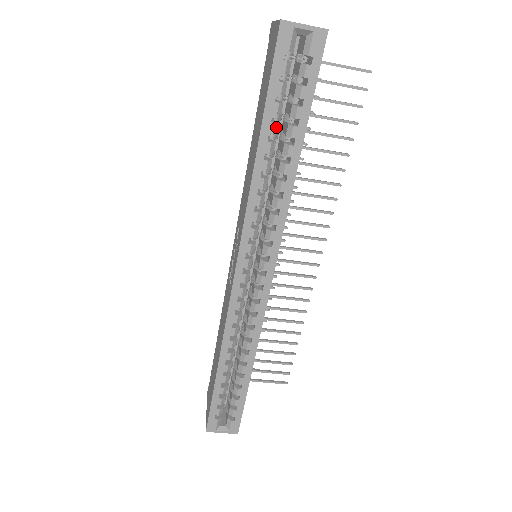
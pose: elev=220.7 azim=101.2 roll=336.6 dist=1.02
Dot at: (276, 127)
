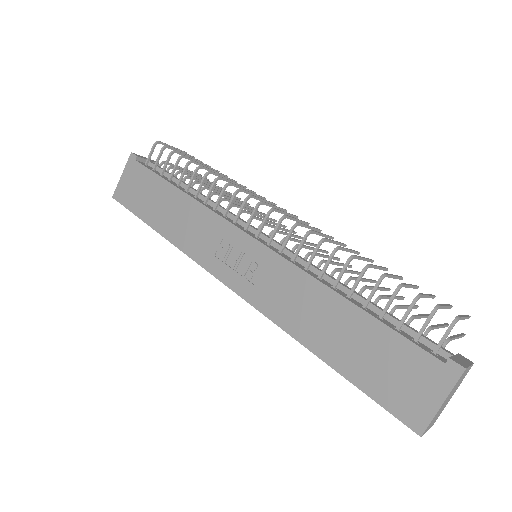
Dot at: occluded
